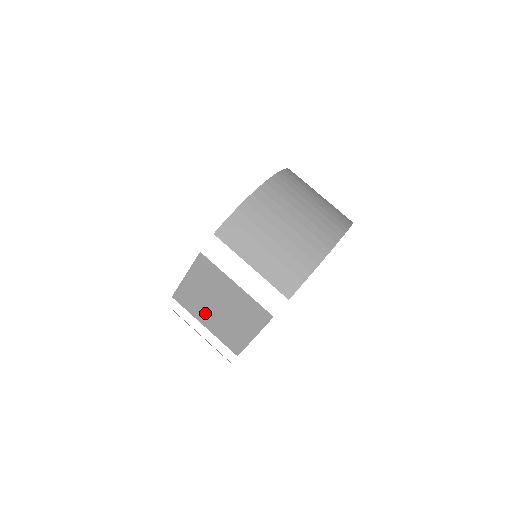
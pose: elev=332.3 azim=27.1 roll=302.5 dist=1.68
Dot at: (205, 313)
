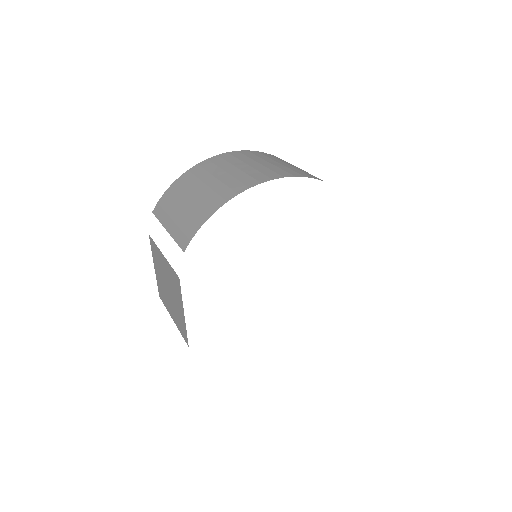
Dot at: (168, 303)
